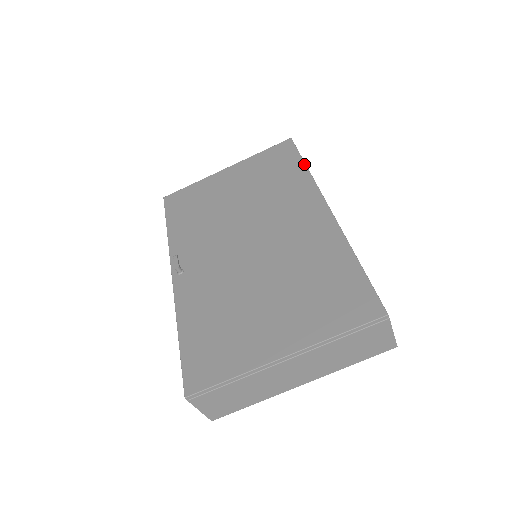
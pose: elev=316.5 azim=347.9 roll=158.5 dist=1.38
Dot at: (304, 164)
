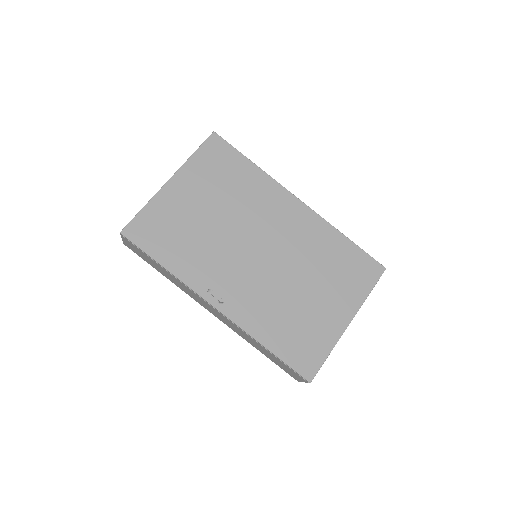
Dot at: (251, 161)
